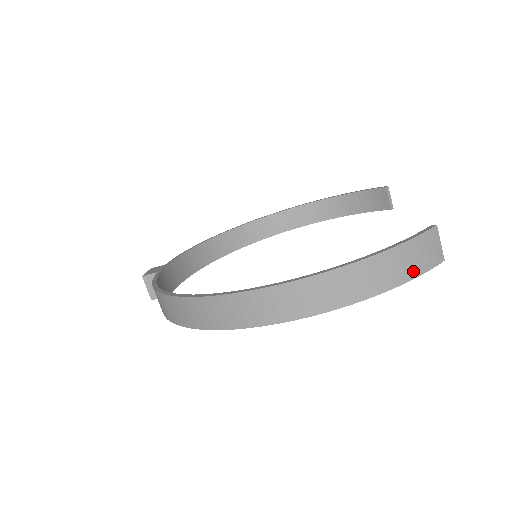
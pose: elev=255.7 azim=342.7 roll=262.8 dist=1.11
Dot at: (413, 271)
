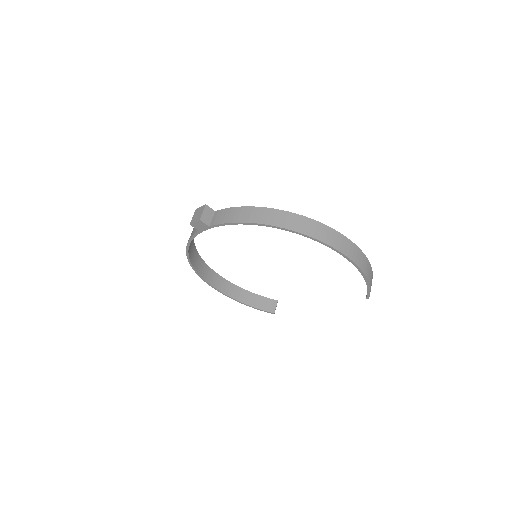
Dot at: occluded
